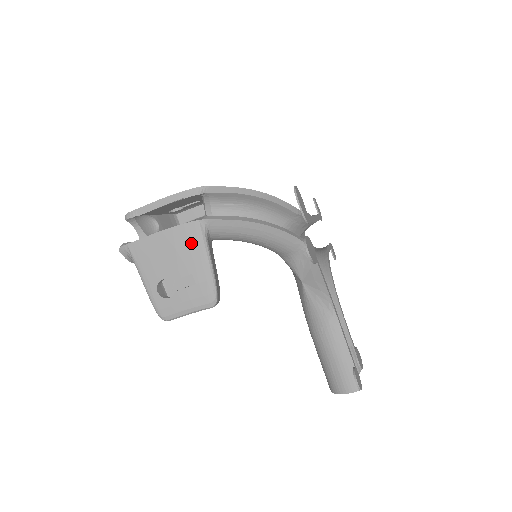
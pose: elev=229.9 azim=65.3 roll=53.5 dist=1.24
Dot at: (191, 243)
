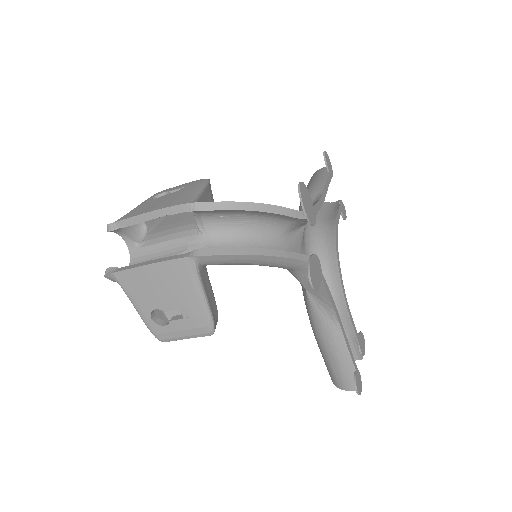
Dot at: (182, 279)
